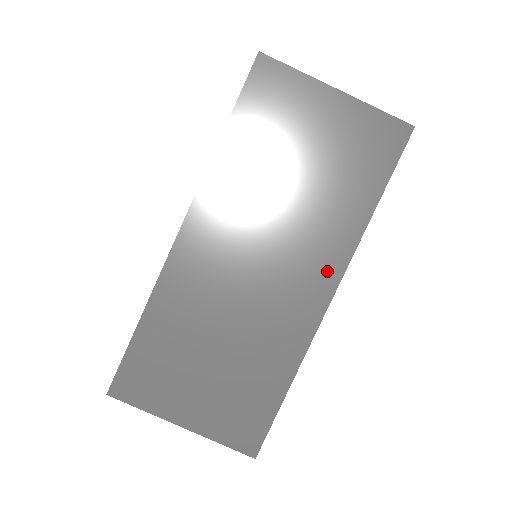
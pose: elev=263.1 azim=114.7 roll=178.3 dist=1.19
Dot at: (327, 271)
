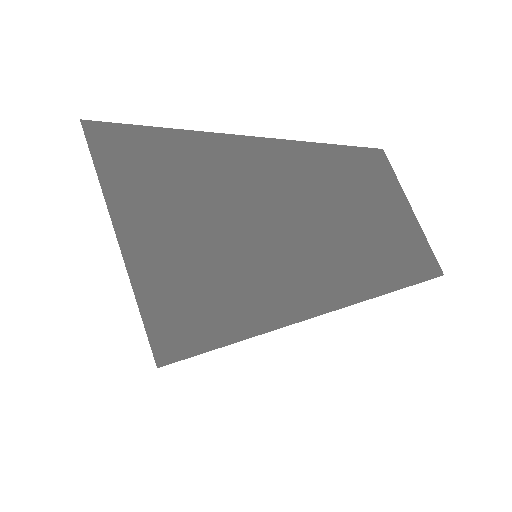
Dot at: (356, 283)
